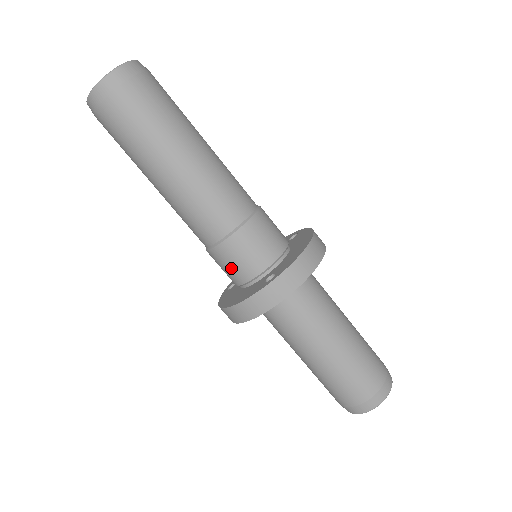
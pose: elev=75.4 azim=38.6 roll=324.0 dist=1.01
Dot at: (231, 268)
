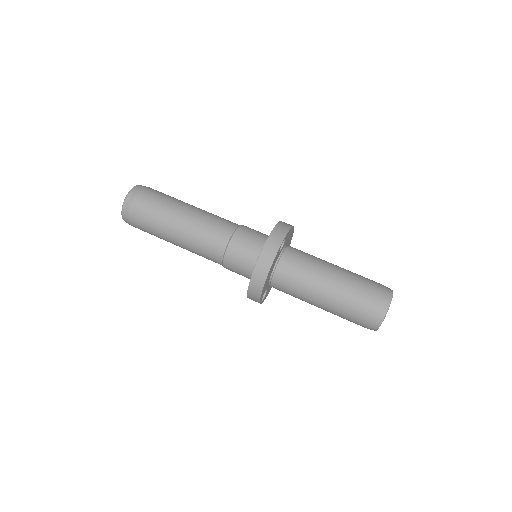
Dot at: (243, 255)
